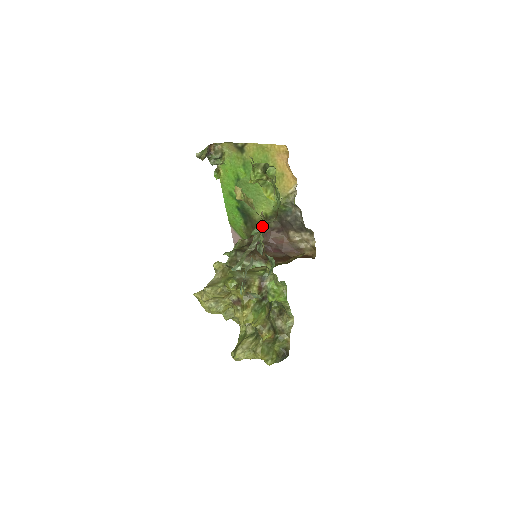
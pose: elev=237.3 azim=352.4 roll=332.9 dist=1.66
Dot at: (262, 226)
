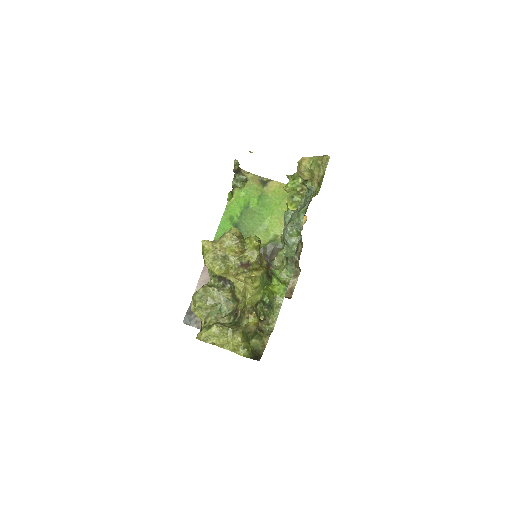
Dot at: occluded
